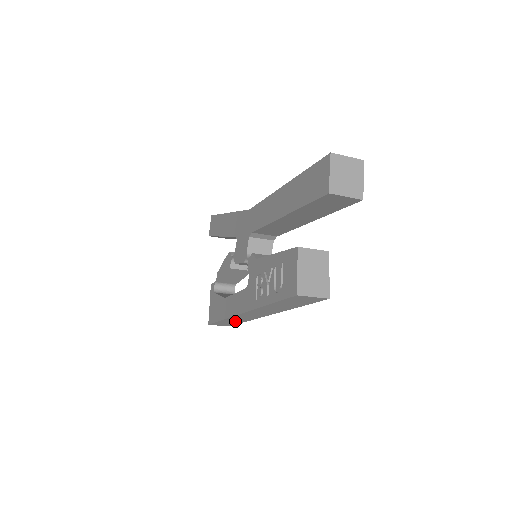
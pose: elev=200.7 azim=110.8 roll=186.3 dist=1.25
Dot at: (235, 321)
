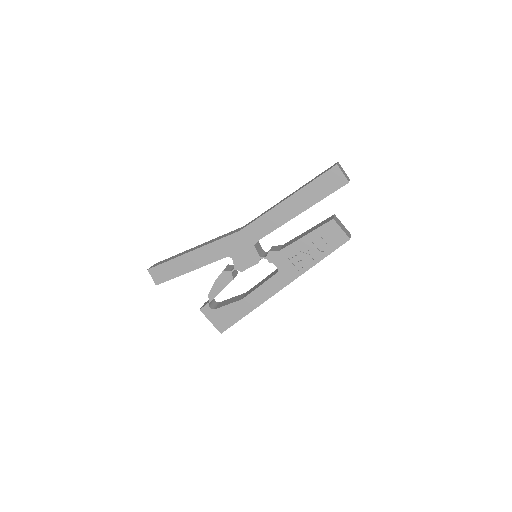
Dot at: occluded
